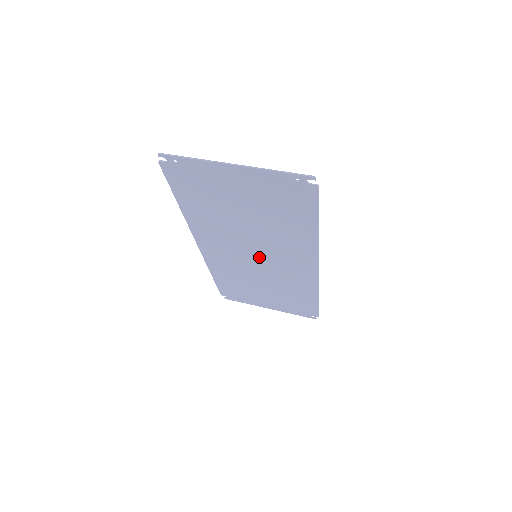
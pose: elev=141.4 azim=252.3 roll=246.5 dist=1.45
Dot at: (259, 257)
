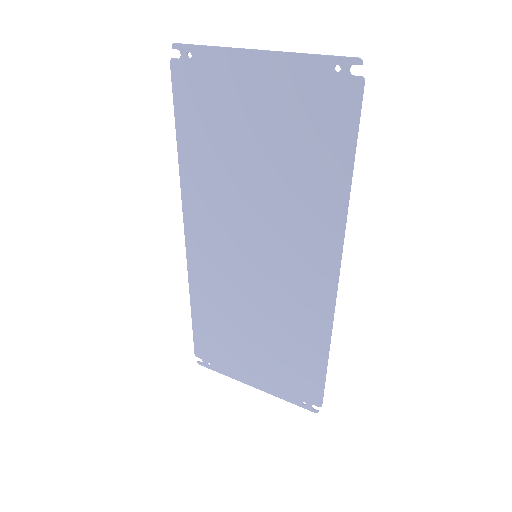
Dot at: (260, 258)
